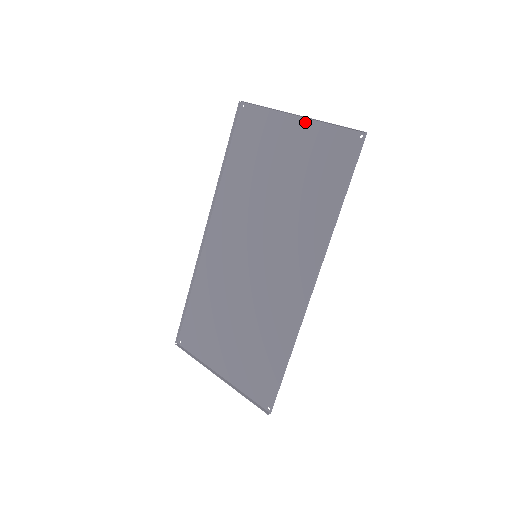
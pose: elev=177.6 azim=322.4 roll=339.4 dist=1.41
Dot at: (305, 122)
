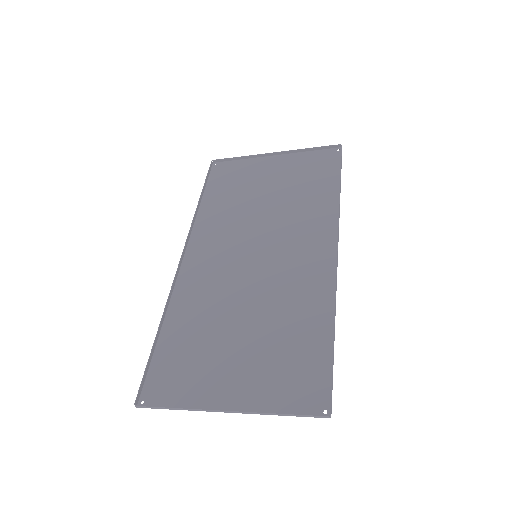
Dot at: (283, 156)
